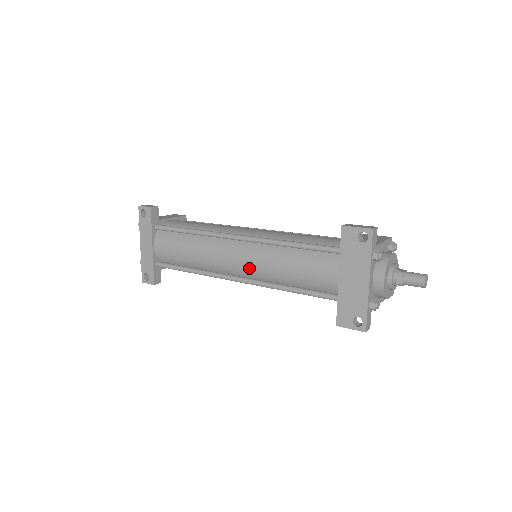
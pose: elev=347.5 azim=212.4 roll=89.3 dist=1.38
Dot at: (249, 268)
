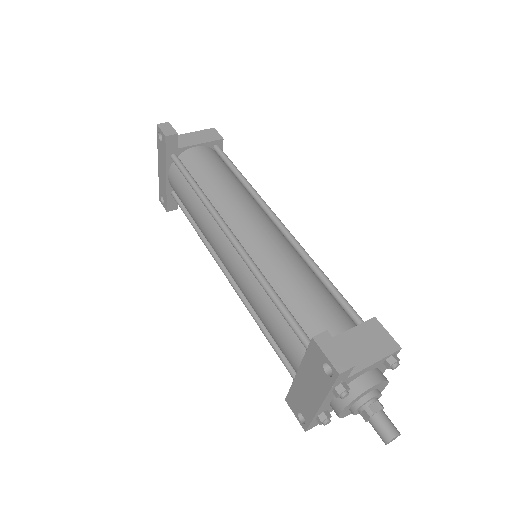
Dot at: (233, 278)
